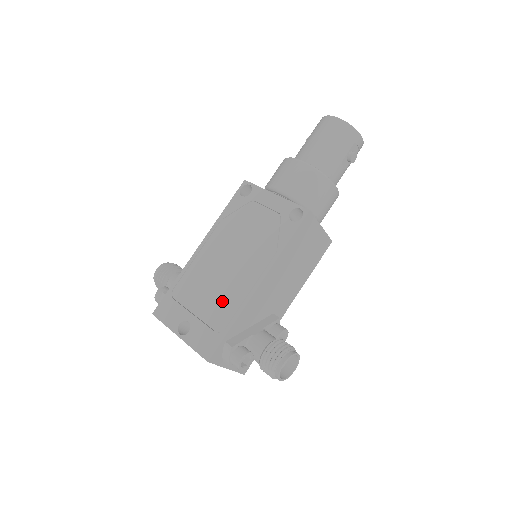
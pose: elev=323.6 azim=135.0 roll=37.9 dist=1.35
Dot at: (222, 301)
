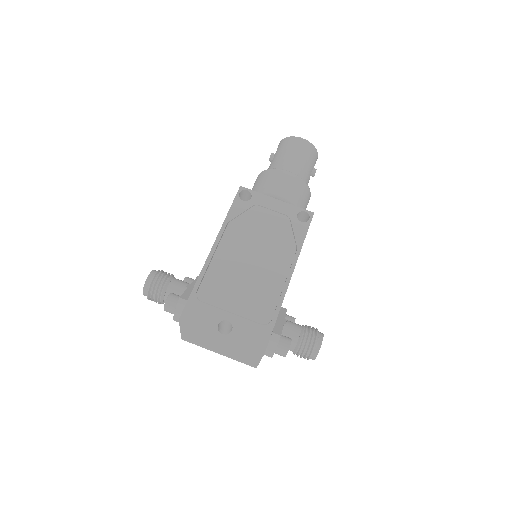
Dot at: (259, 296)
